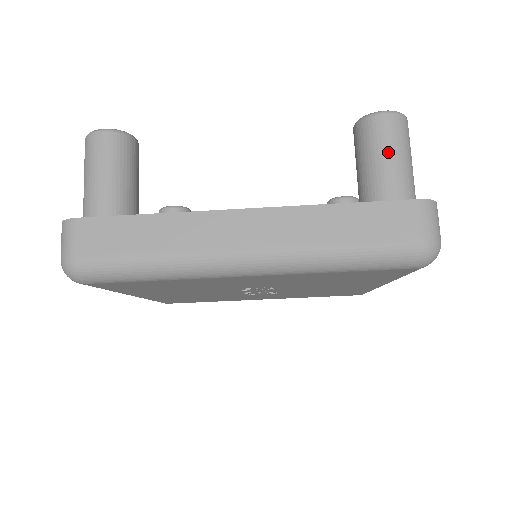
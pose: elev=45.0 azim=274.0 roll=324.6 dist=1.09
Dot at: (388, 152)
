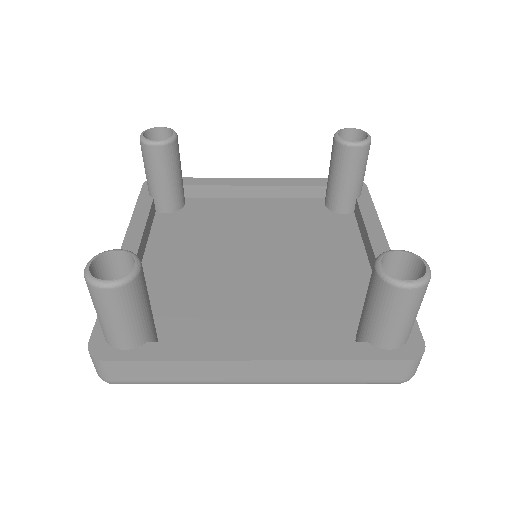
Dot at: (399, 317)
